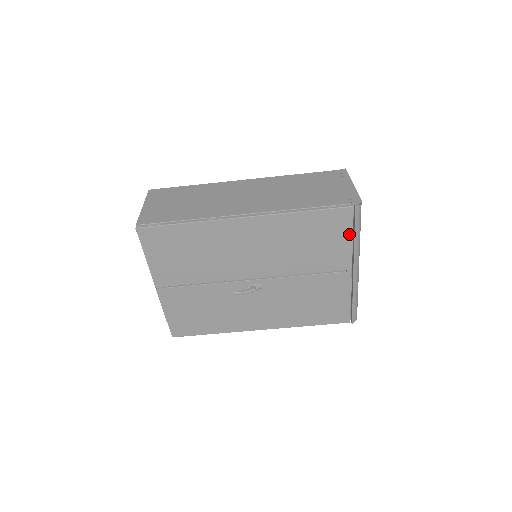
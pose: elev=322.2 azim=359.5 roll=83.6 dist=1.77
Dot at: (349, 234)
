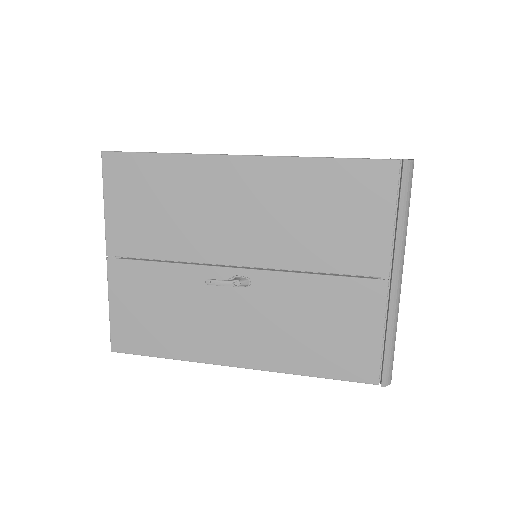
Dot at: (390, 209)
